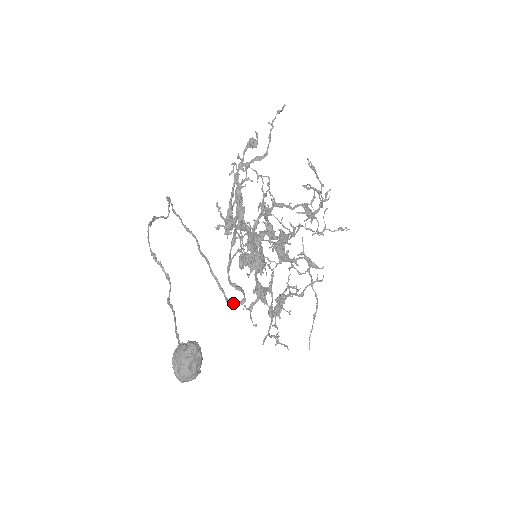
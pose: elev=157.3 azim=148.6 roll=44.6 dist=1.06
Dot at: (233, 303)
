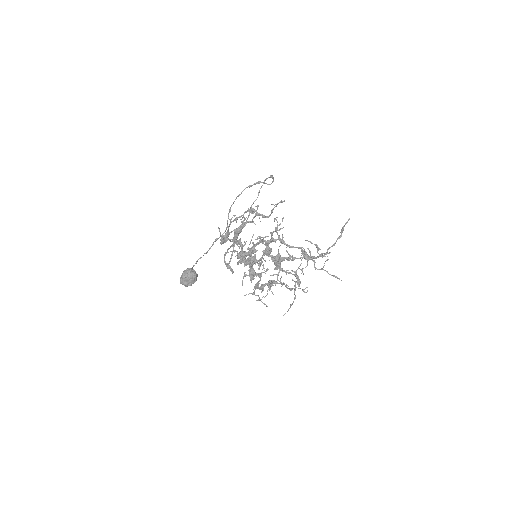
Dot at: occluded
